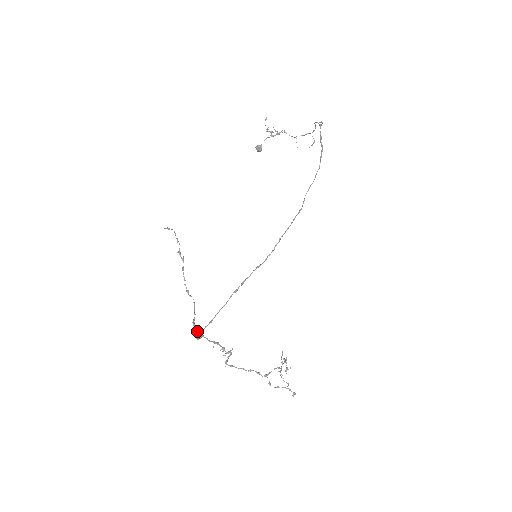
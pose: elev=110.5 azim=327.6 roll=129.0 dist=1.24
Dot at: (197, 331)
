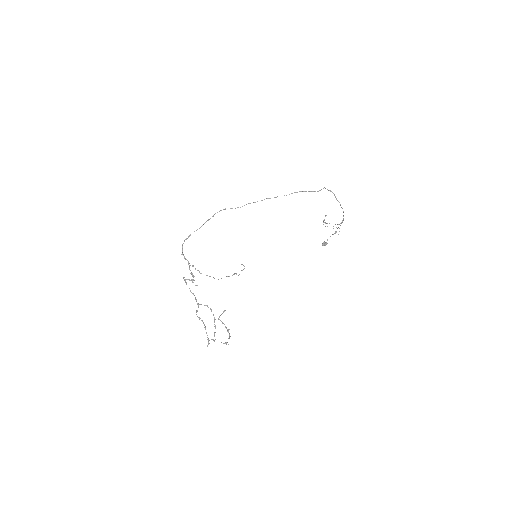
Dot at: occluded
